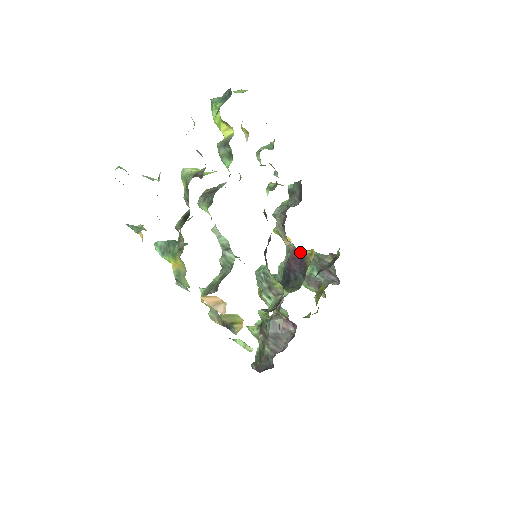
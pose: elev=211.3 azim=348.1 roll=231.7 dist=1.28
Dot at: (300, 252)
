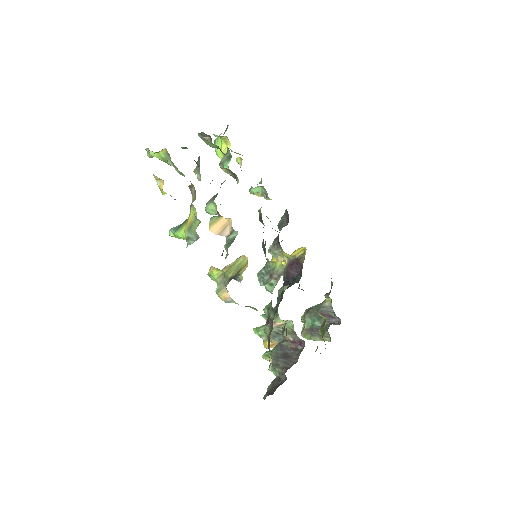
Dot at: (294, 258)
